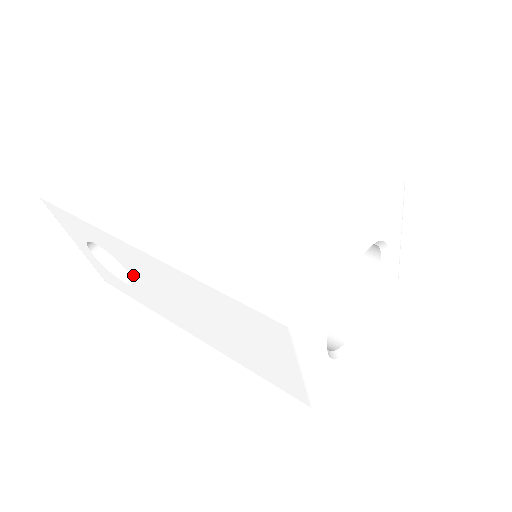
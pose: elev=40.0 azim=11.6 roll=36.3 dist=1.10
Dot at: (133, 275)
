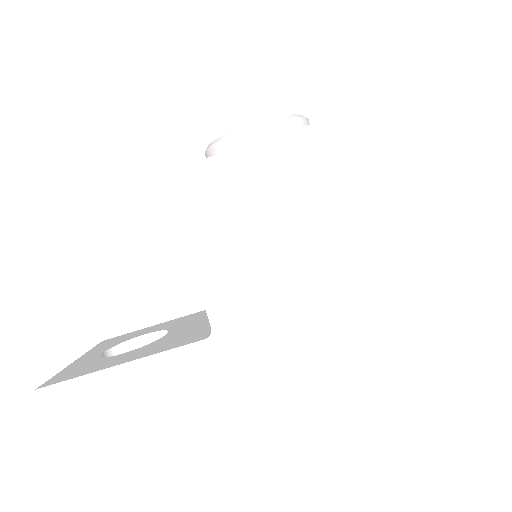
Dot at: occluded
